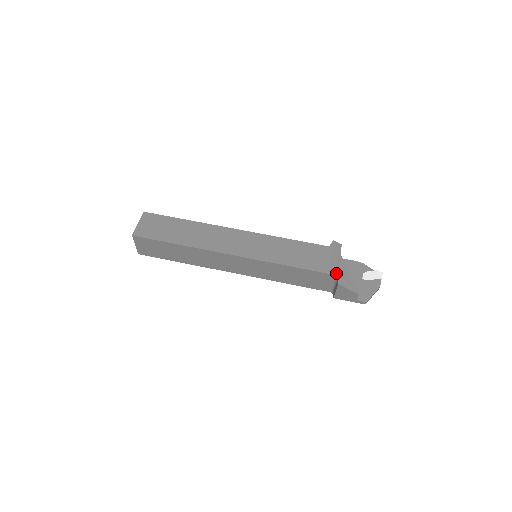
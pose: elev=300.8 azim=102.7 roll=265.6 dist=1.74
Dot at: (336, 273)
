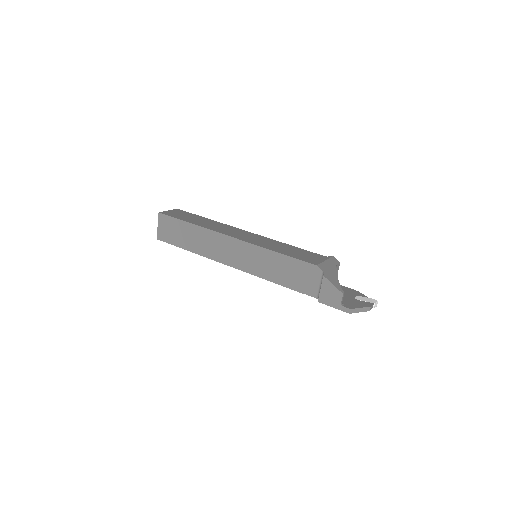
Dot at: (325, 270)
